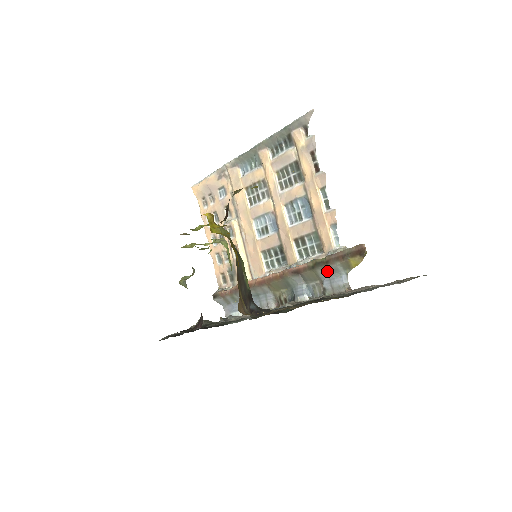
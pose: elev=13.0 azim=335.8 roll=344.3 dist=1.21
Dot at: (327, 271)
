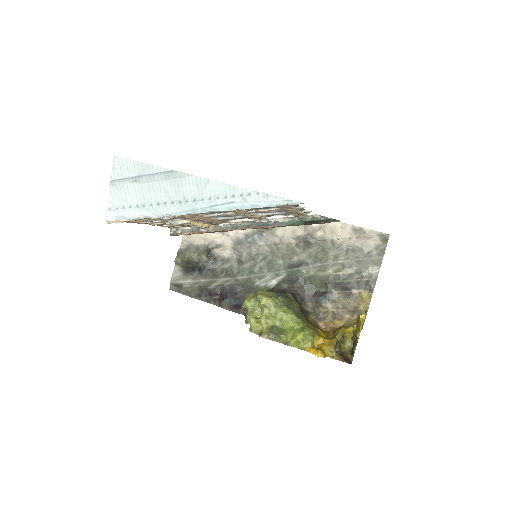
Dot at: occluded
